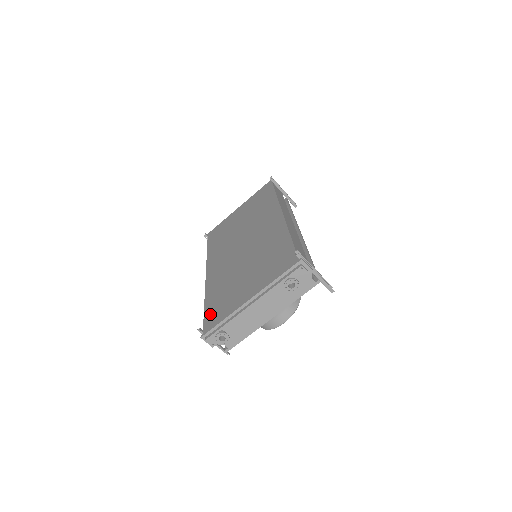
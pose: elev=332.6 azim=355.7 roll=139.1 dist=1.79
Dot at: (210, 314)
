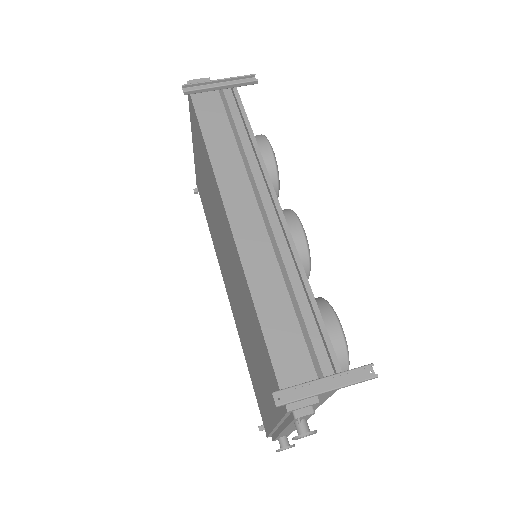
Dot at: (257, 400)
